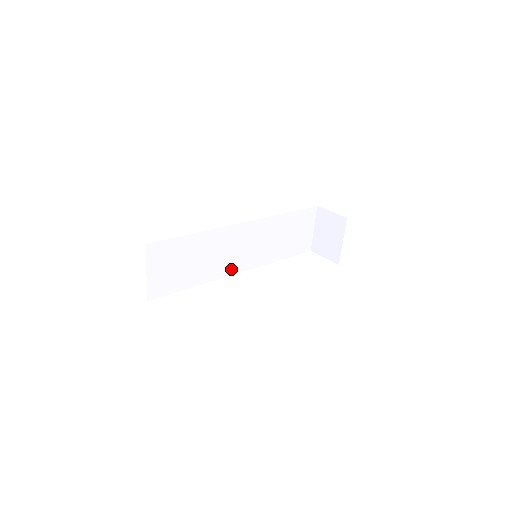
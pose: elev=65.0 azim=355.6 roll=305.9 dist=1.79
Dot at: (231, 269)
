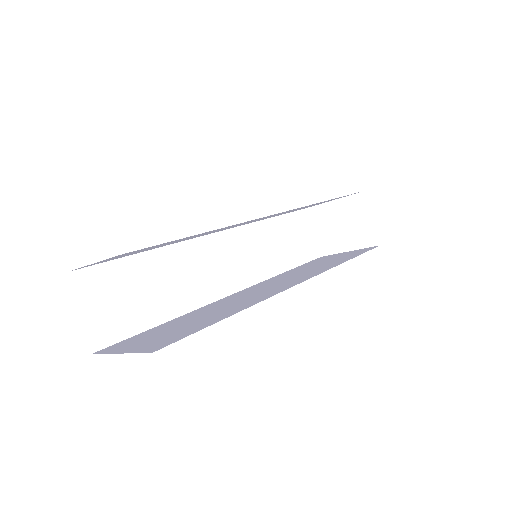
Dot at: occluded
